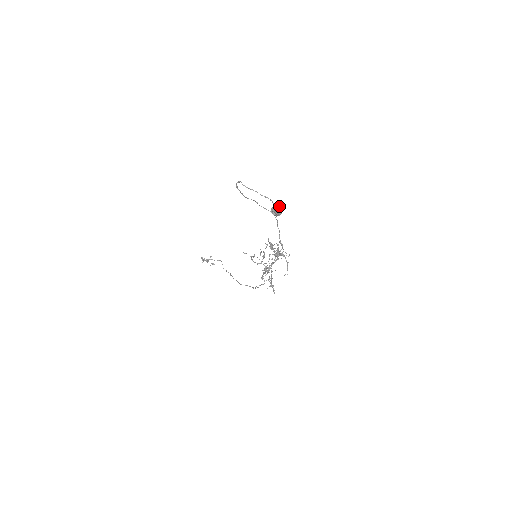
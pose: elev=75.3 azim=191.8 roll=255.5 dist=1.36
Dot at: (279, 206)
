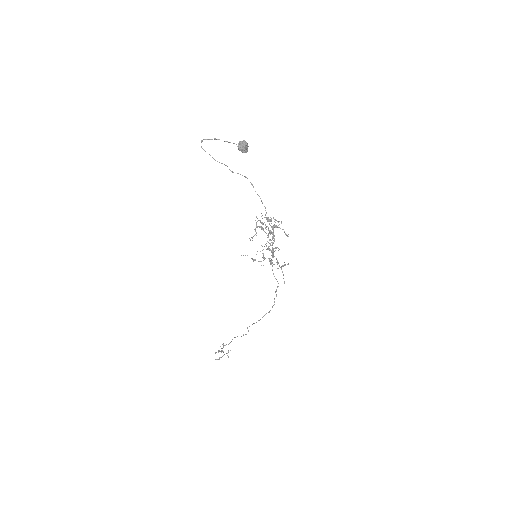
Dot at: (242, 141)
